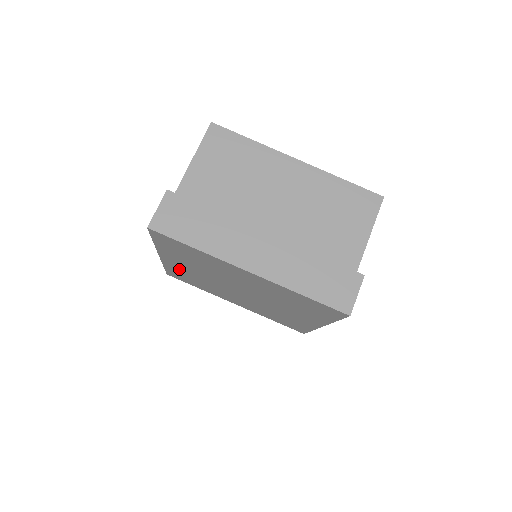
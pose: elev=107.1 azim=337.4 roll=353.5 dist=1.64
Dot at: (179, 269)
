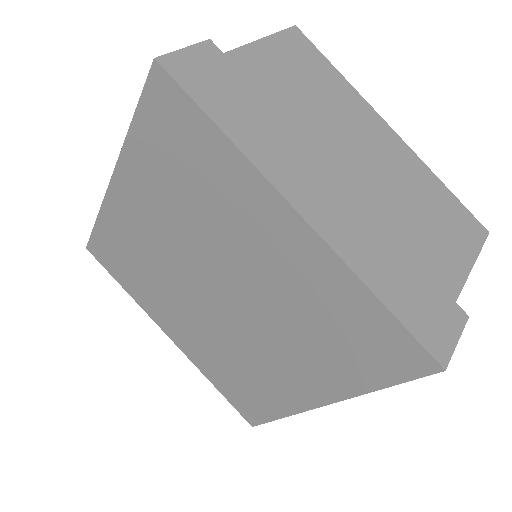
Dot at: (125, 226)
